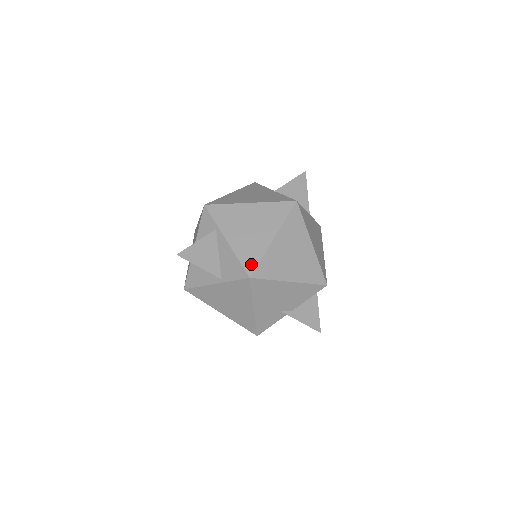
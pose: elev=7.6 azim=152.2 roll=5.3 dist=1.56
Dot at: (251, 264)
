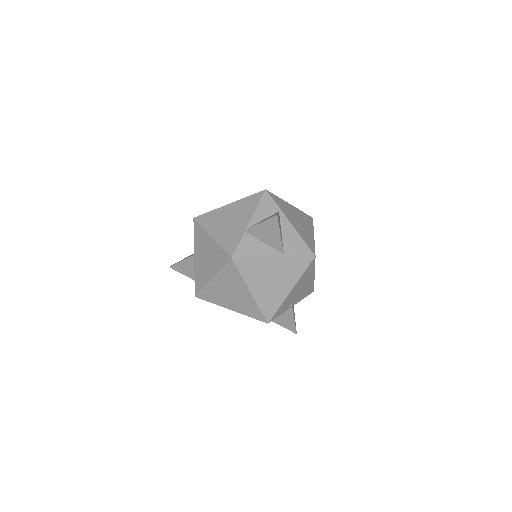
Dot at: (312, 247)
